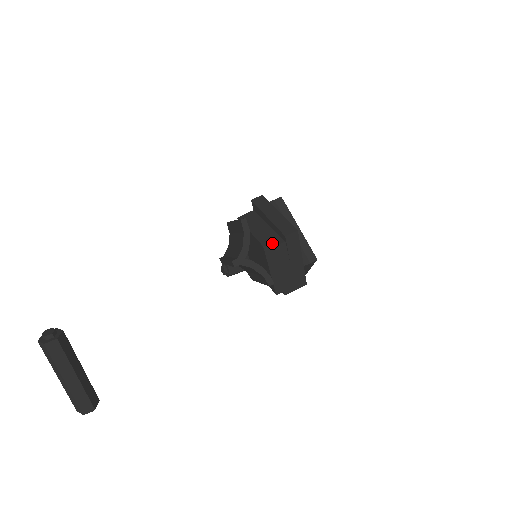
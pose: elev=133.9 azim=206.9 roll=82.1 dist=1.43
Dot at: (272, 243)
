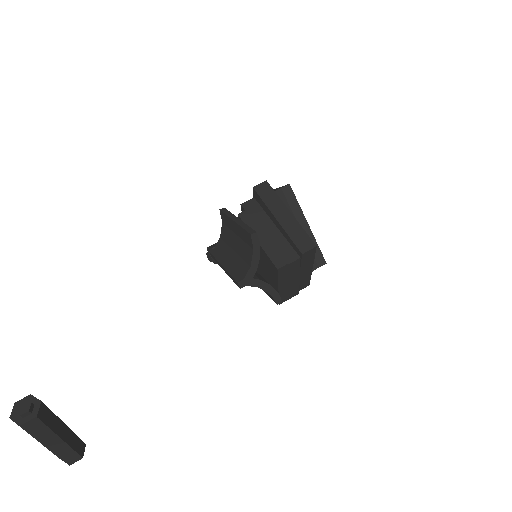
Dot at: (284, 258)
